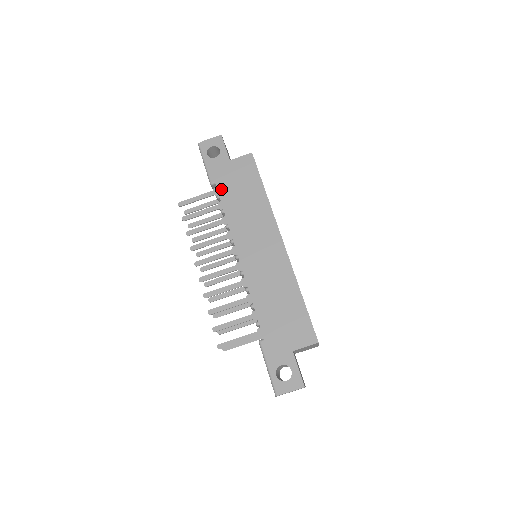
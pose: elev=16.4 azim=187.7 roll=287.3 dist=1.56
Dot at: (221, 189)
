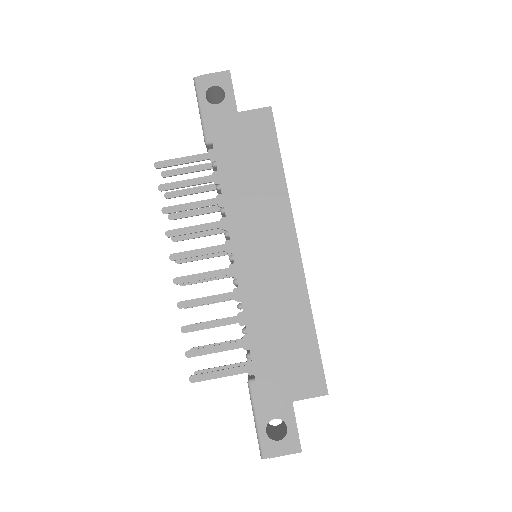
Dot at: (220, 154)
